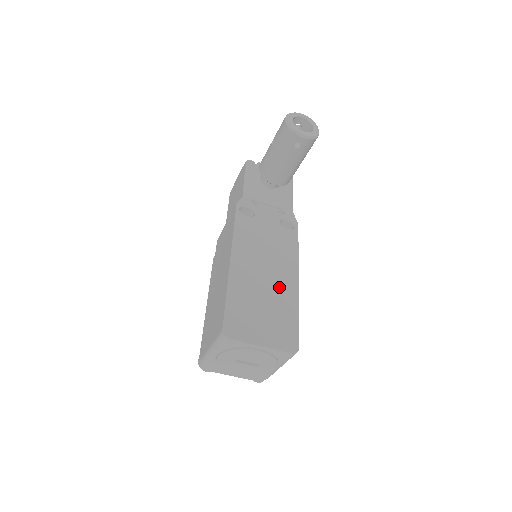
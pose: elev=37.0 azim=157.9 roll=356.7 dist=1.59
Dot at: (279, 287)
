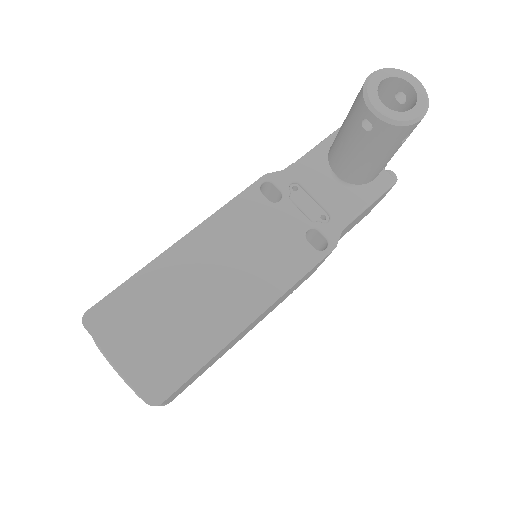
Dot at: (215, 311)
